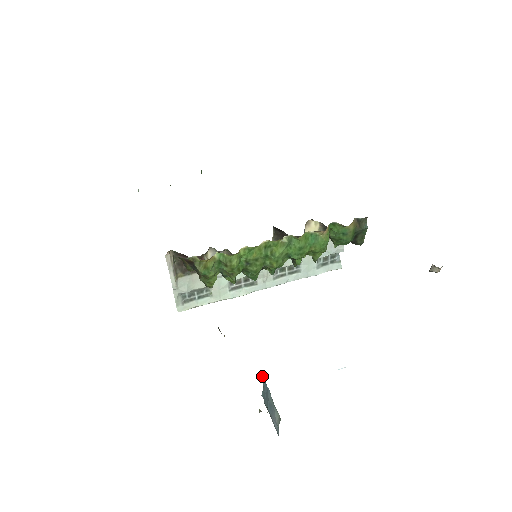
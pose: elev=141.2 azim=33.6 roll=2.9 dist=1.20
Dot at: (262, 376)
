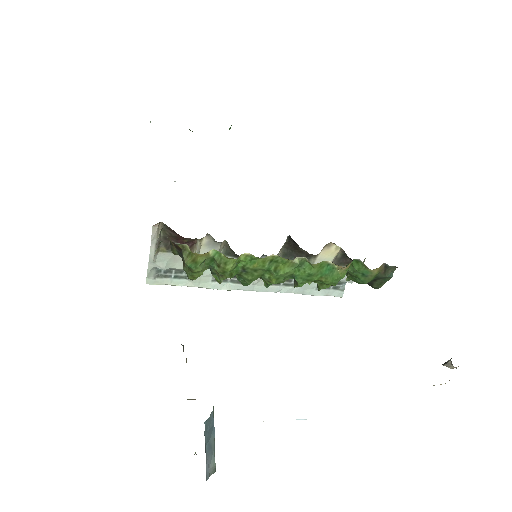
Dot at: (213, 409)
